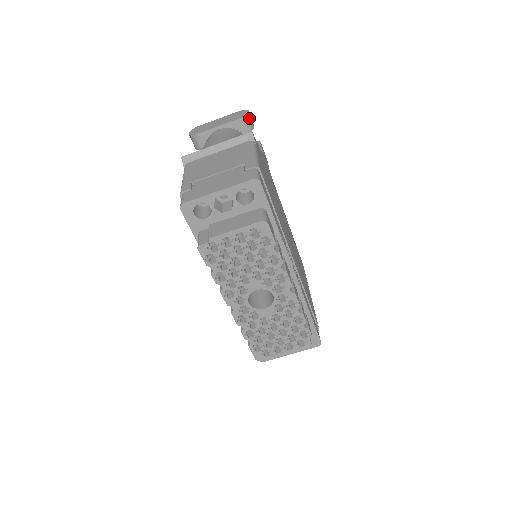
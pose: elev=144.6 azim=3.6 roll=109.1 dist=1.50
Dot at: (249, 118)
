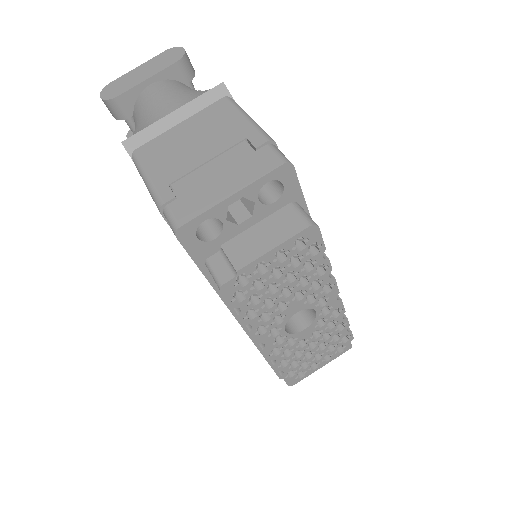
Dot at: (187, 59)
